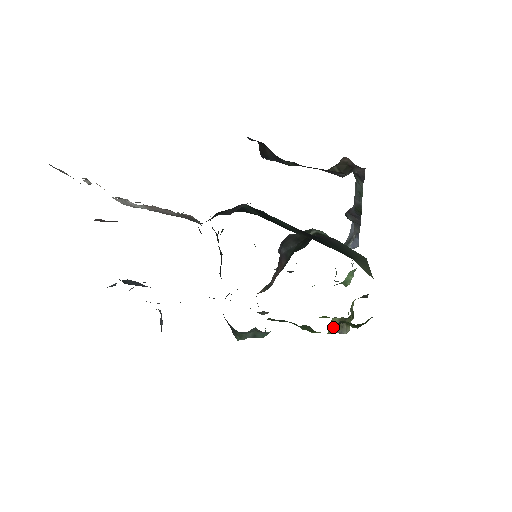
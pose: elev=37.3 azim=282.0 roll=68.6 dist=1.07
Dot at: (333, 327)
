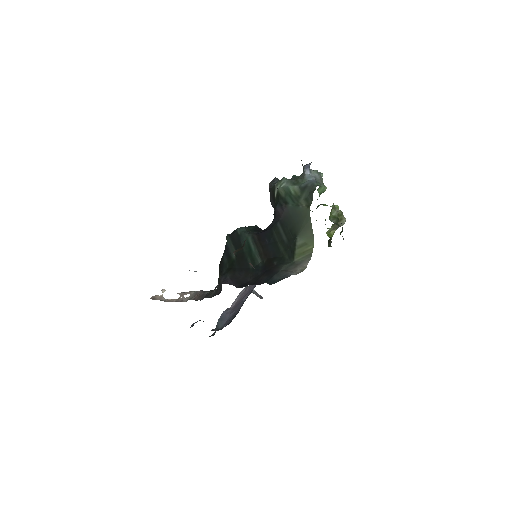
Dot at: (333, 229)
